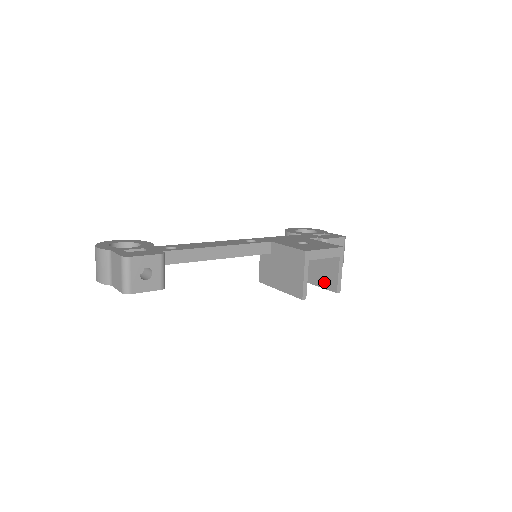
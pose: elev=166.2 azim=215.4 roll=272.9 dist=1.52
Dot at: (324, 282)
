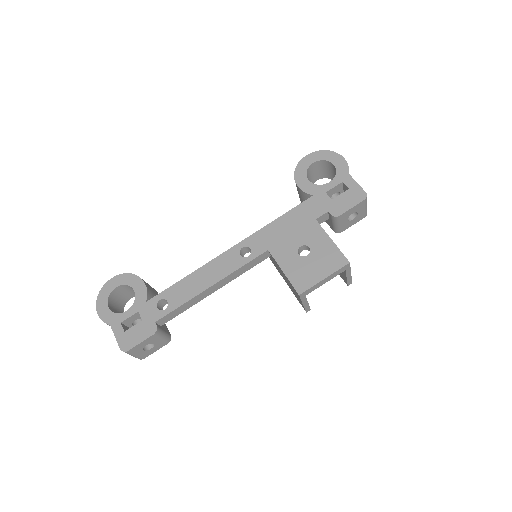
Dot at: occluded
